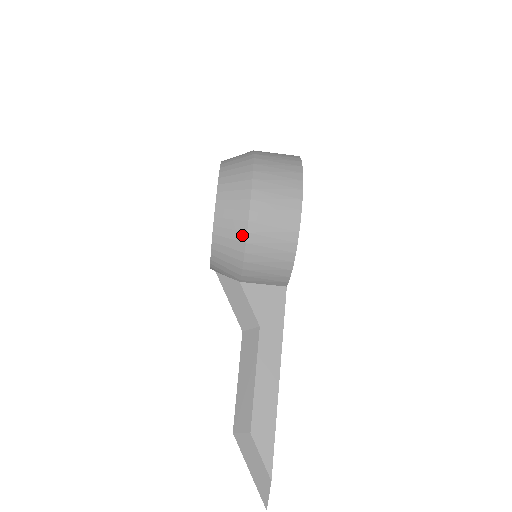
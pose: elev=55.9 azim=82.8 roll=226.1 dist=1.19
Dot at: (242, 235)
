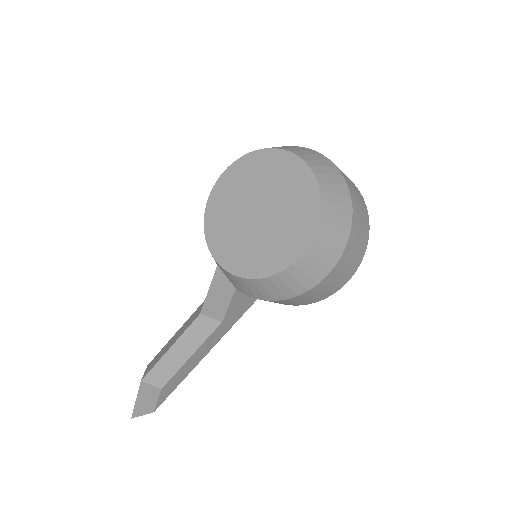
Dot at: (292, 294)
